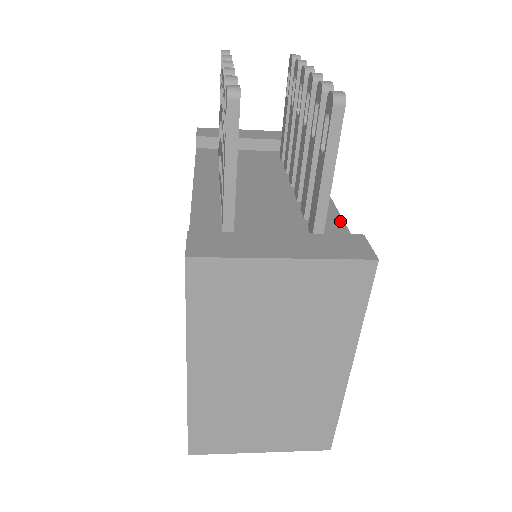
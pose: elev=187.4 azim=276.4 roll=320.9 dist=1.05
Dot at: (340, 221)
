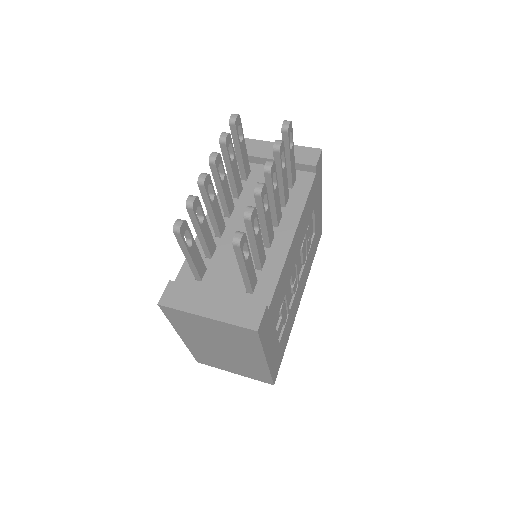
Dot at: (277, 275)
